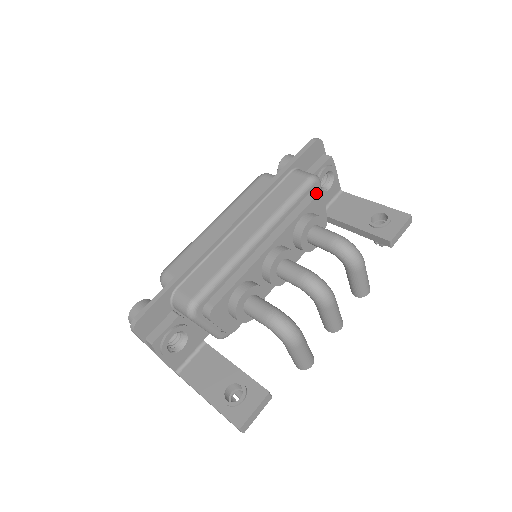
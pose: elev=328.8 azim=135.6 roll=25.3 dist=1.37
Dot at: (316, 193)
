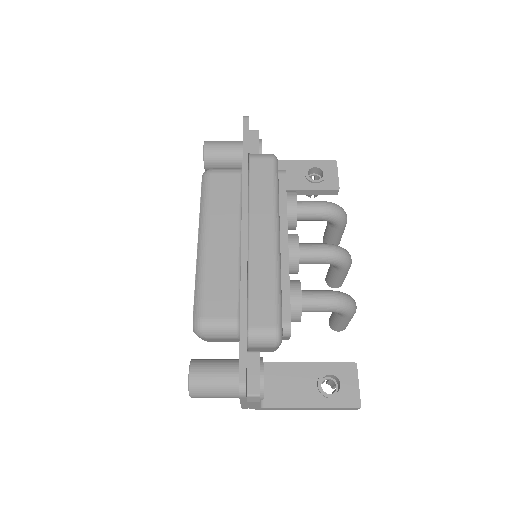
Dot at: (282, 171)
